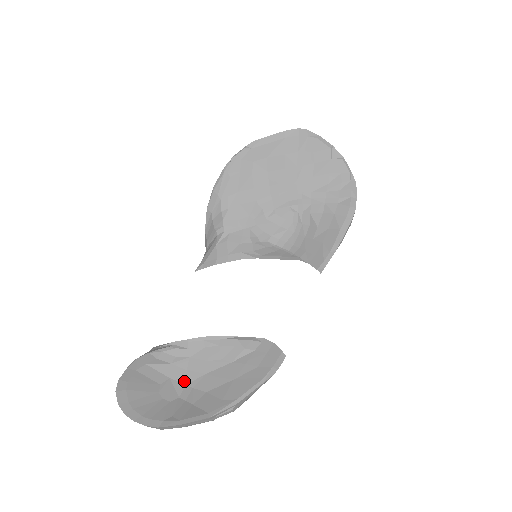
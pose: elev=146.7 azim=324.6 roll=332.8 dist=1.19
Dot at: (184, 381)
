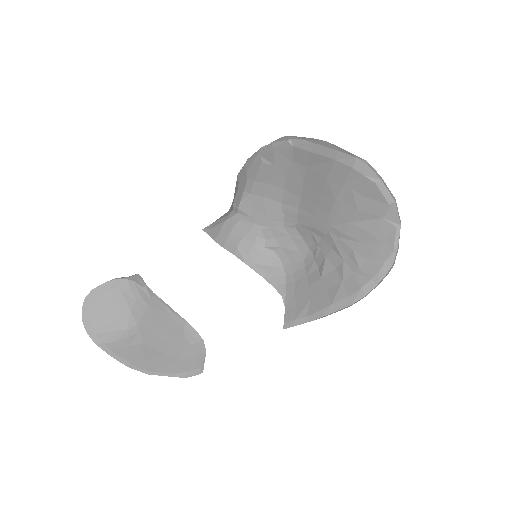
Dot at: (138, 321)
